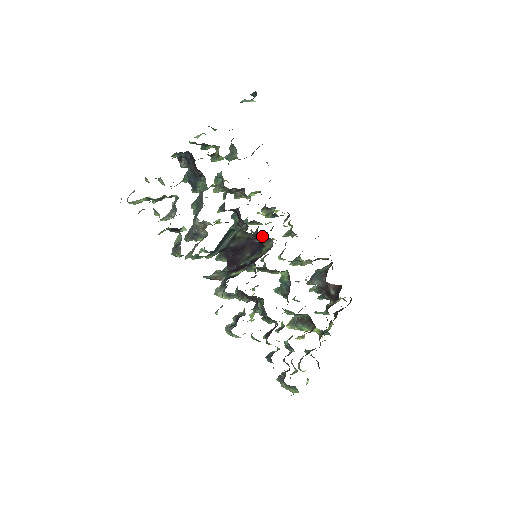
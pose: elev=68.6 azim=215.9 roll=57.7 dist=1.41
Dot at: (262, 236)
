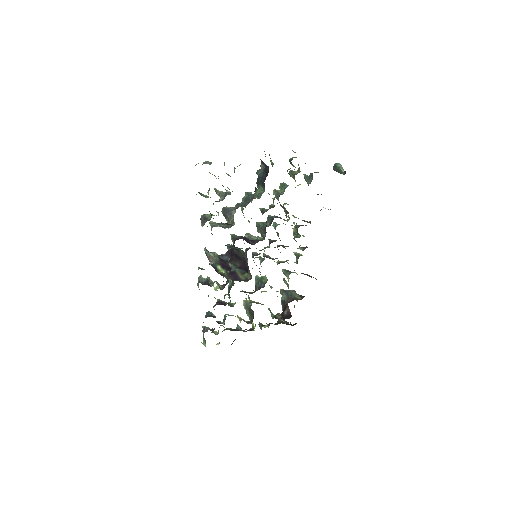
Dot at: occluded
